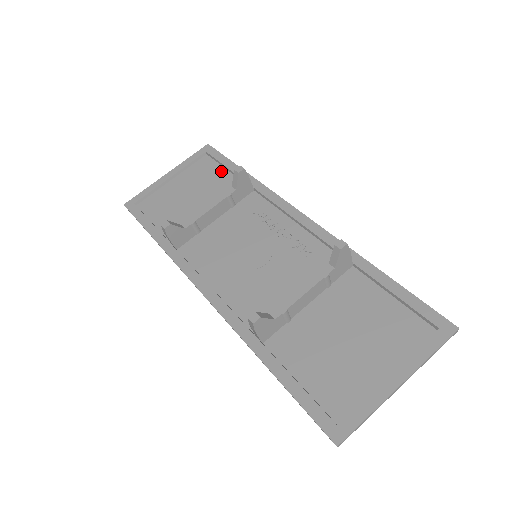
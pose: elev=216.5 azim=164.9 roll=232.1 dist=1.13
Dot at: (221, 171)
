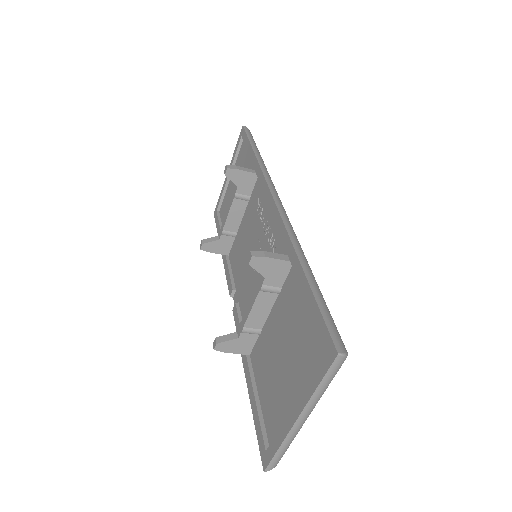
Dot at: (248, 156)
